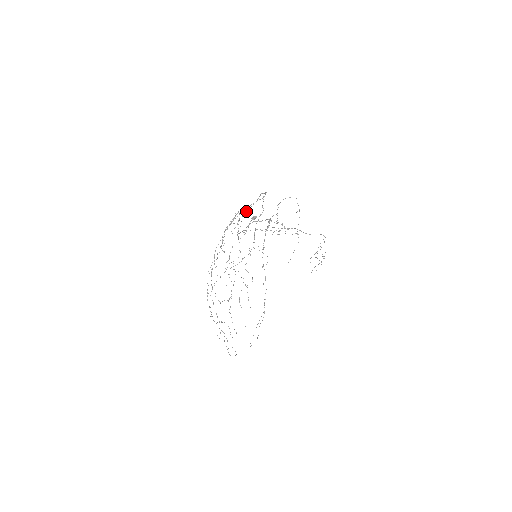
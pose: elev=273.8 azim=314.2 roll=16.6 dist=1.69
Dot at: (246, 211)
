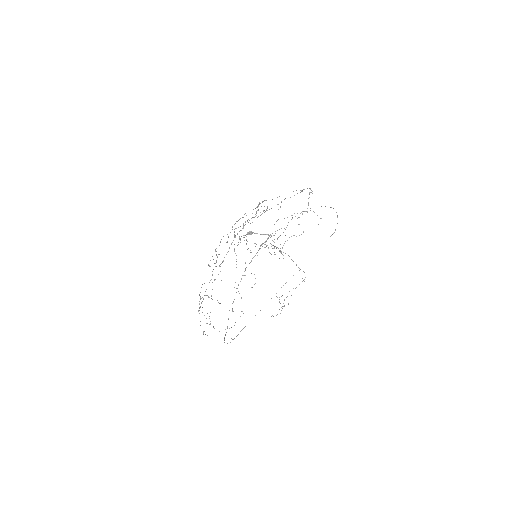
Dot at: occluded
